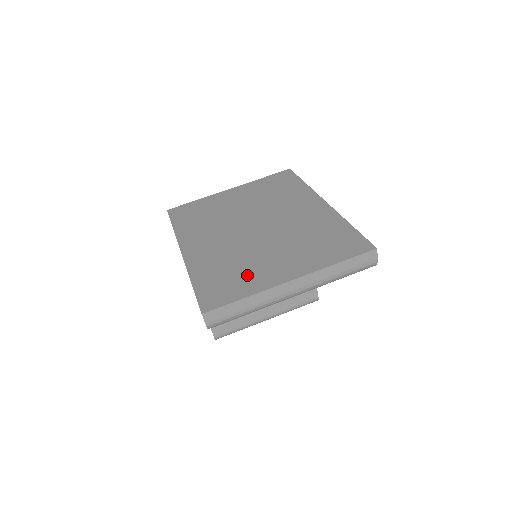
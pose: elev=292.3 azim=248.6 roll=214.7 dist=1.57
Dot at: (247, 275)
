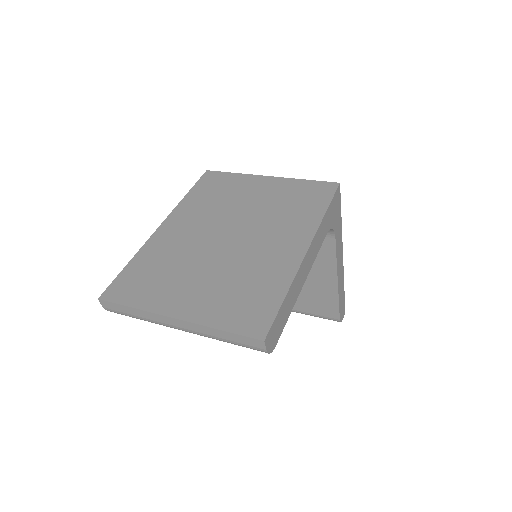
Dot at: (160, 286)
